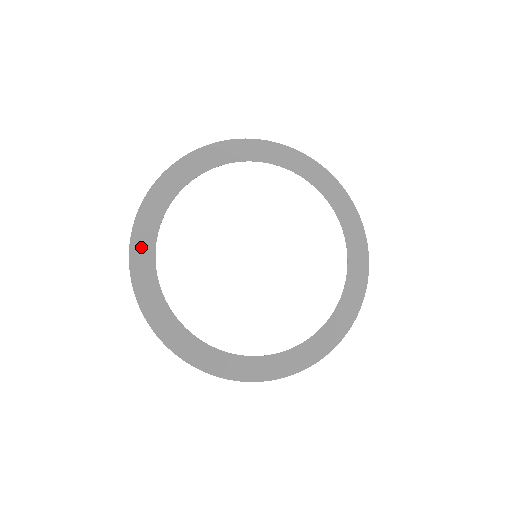
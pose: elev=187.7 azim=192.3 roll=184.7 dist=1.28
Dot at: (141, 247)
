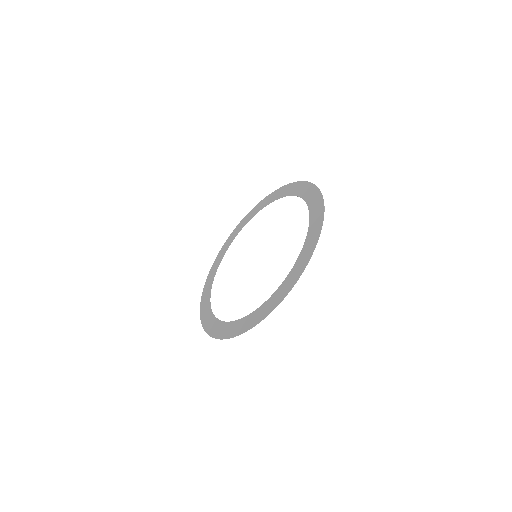
Dot at: (205, 300)
